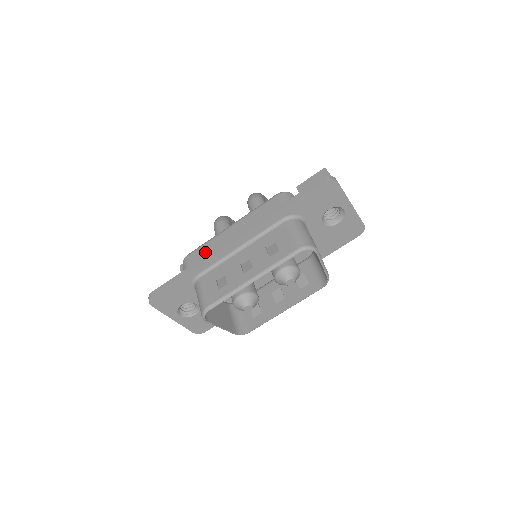
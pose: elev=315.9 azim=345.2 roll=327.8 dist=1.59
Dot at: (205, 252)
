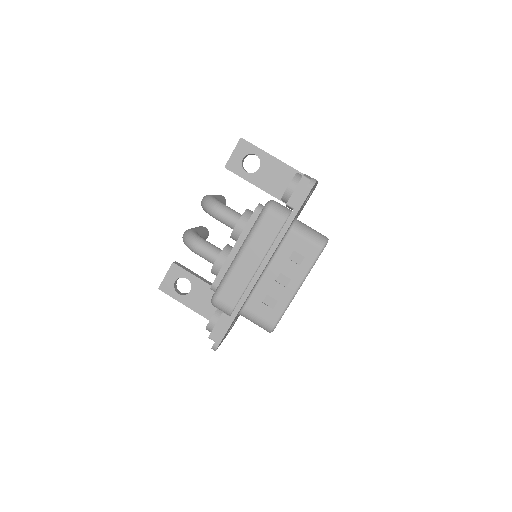
Dot at: (234, 288)
